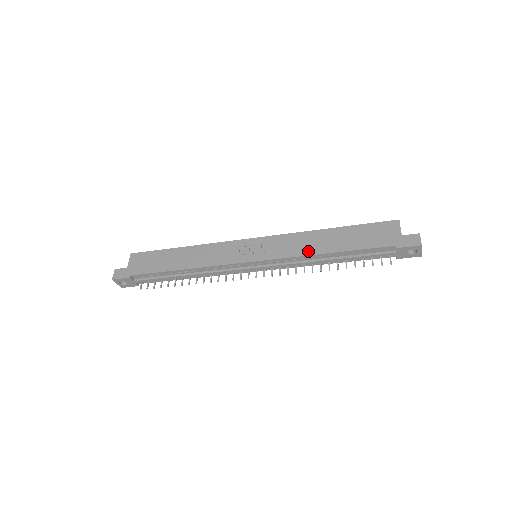
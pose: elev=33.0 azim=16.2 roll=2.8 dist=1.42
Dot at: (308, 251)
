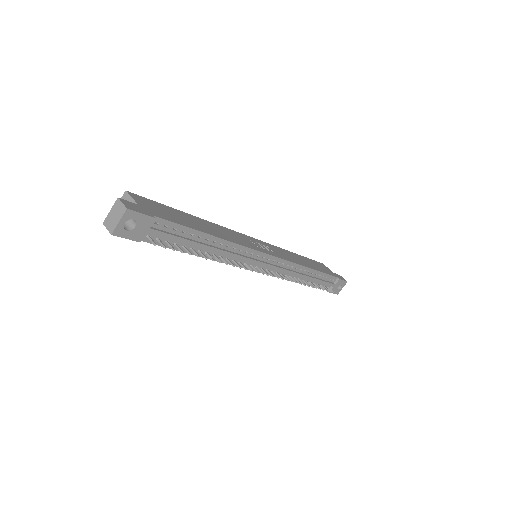
Dot at: (300, 262)
